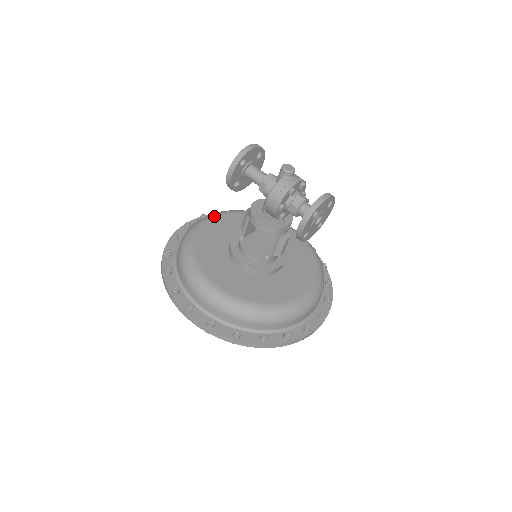
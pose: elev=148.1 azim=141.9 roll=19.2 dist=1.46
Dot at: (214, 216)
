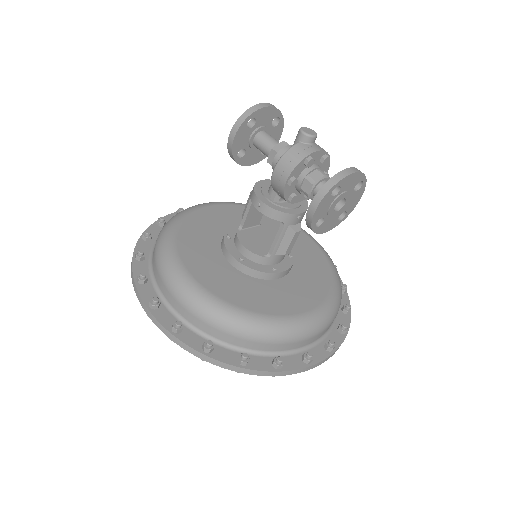
Dot at: (214, 203)
